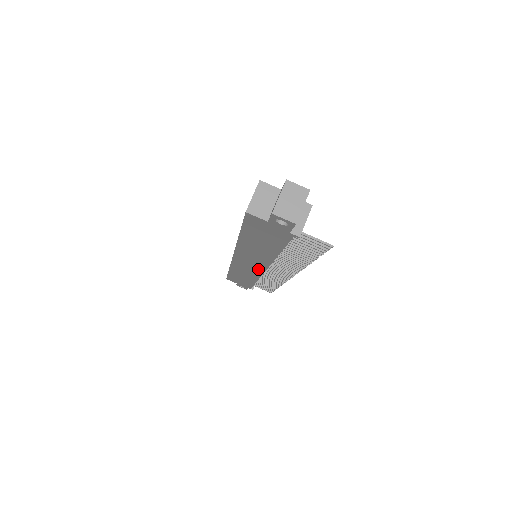
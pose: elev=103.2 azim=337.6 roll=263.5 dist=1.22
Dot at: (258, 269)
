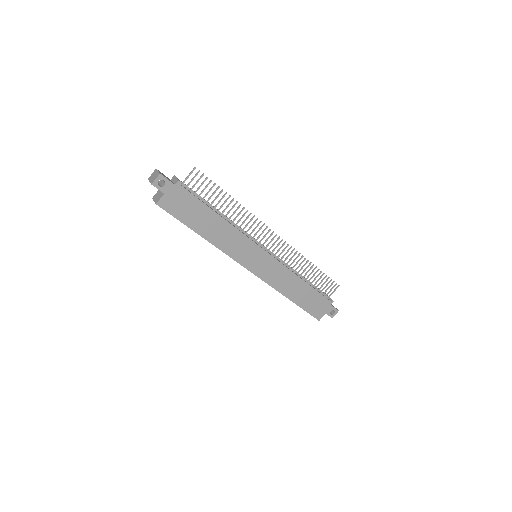
Dot at: (264, 257)
